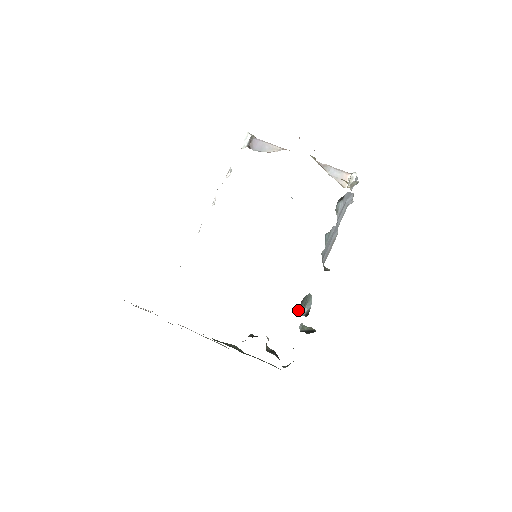
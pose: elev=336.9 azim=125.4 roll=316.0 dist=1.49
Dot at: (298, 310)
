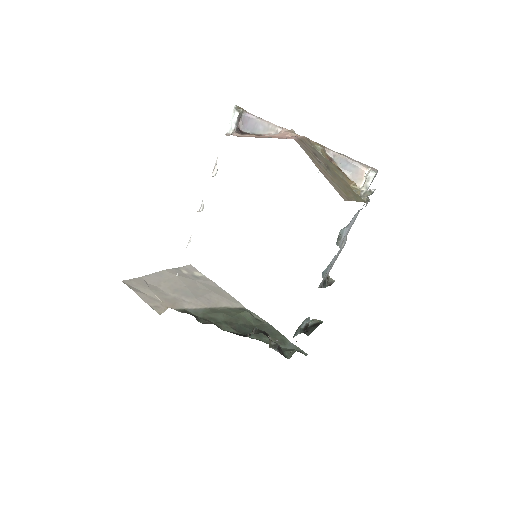
Dot at: occluded
